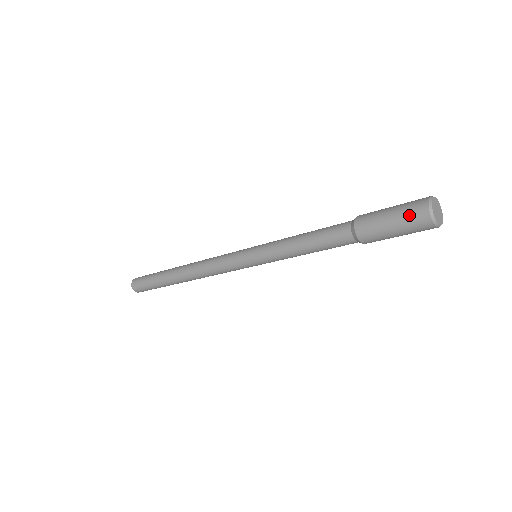
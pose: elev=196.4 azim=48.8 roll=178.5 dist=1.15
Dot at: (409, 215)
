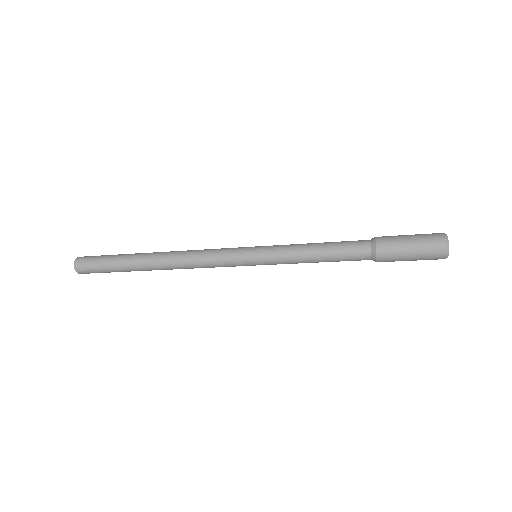
Dot at: (429, 256)
